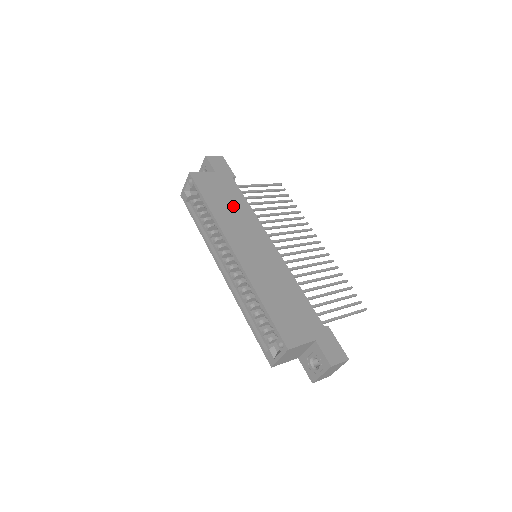
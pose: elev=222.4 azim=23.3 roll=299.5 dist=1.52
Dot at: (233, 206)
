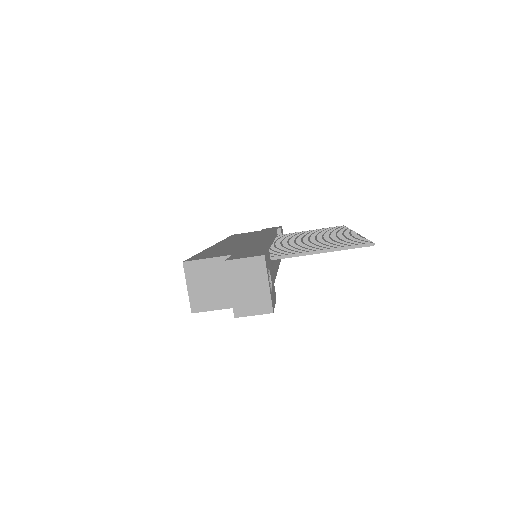
Dot at: occluded
